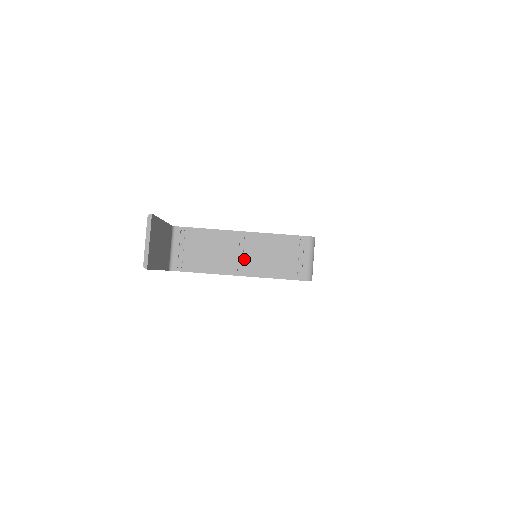
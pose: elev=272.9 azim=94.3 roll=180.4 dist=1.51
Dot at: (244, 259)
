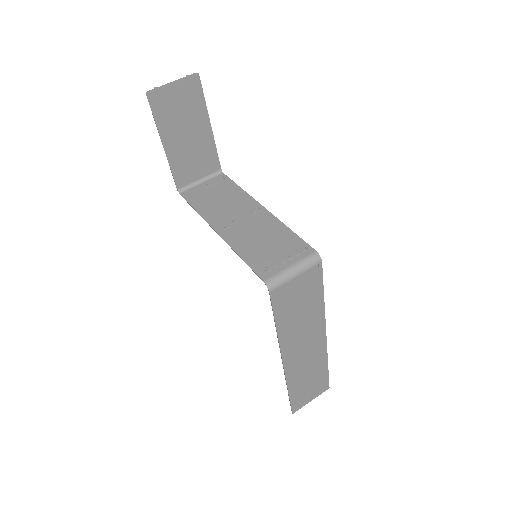
Dot at: (237, 224)
